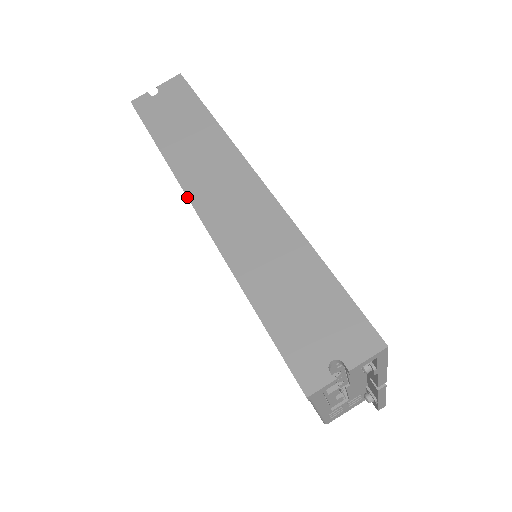
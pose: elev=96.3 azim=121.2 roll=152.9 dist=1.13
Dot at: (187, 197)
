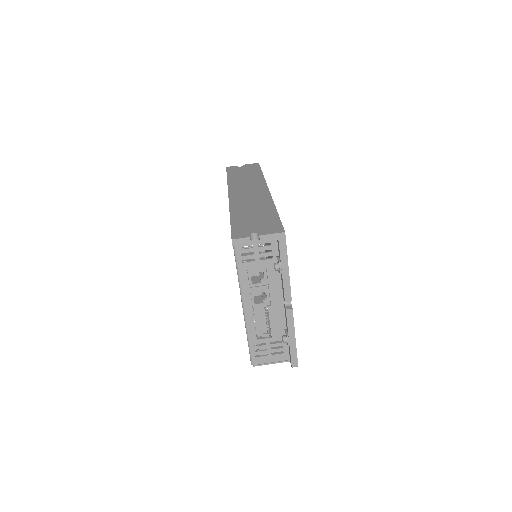
Dot at: (228, 191)
